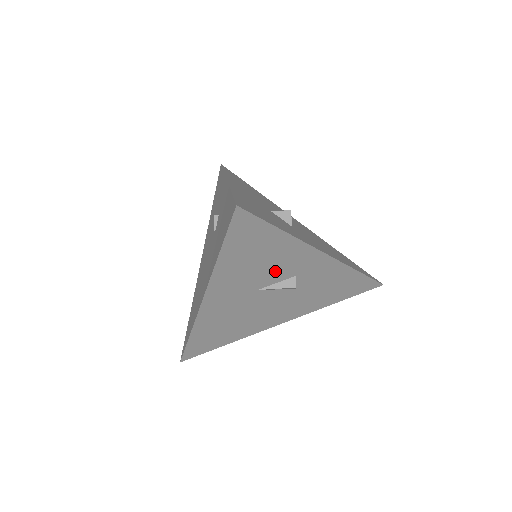
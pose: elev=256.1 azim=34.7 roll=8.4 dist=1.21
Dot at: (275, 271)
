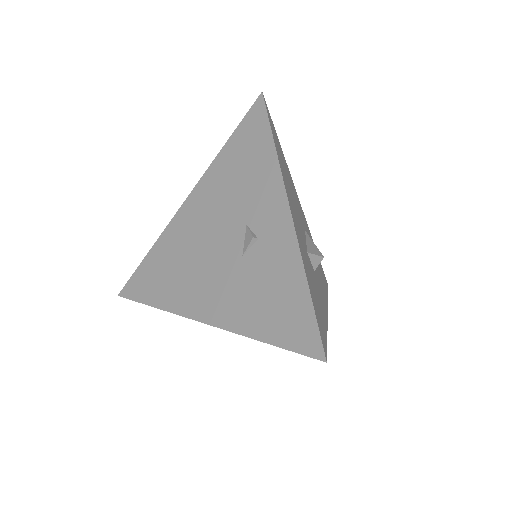
Dot at: occluded
